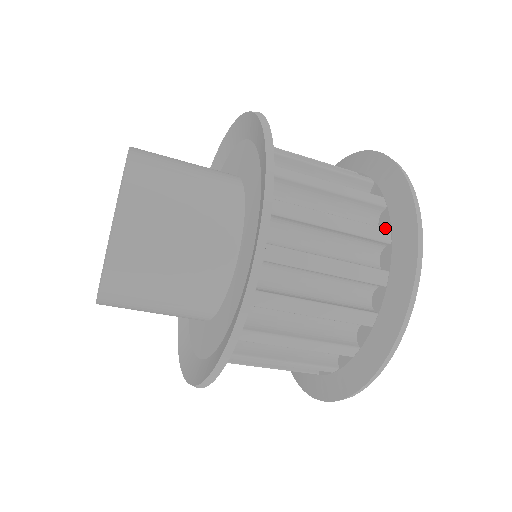
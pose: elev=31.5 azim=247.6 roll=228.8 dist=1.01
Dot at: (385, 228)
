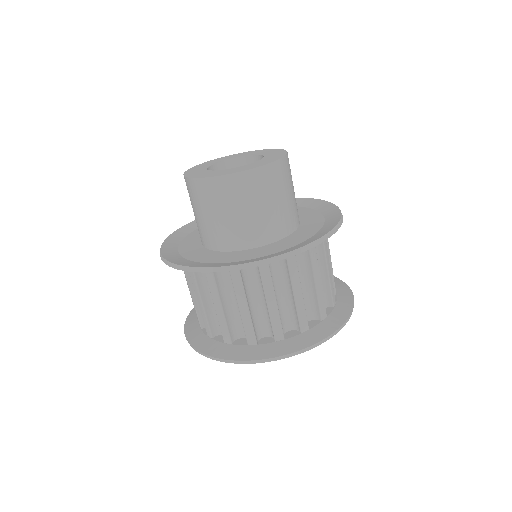
Dot at: occluded
